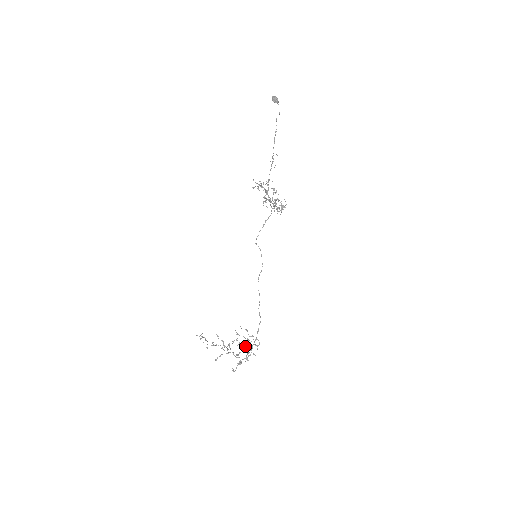
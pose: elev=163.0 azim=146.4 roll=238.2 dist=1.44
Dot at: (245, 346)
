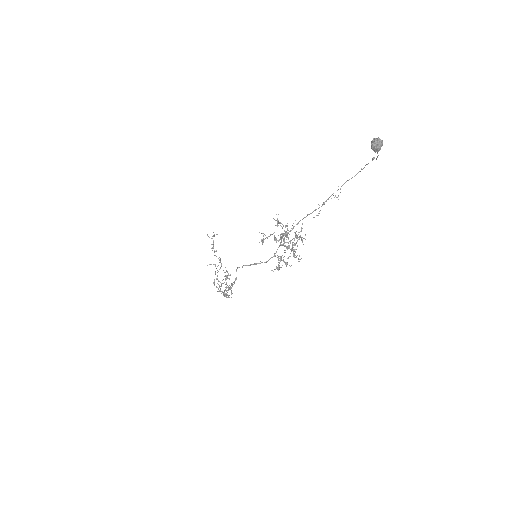
Dot at: occluded
